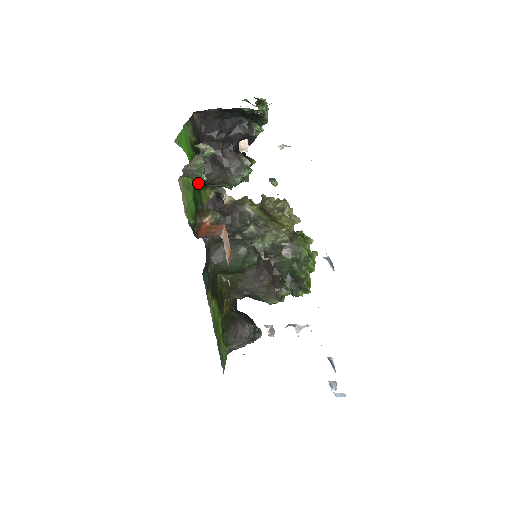
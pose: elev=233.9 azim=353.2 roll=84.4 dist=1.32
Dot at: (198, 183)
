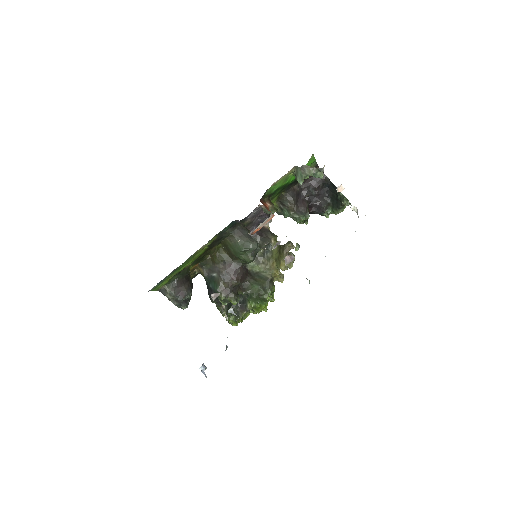
Dot at: (283, 190)
